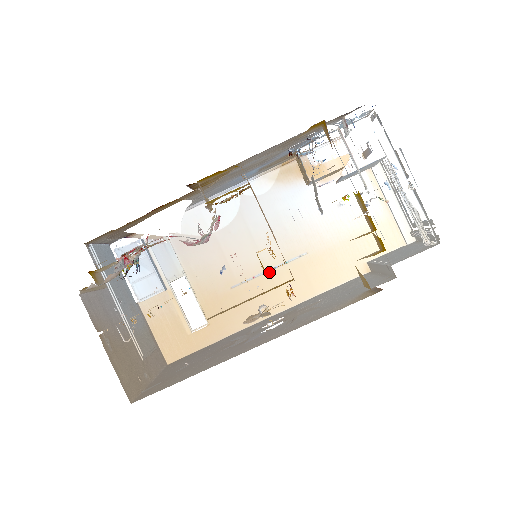
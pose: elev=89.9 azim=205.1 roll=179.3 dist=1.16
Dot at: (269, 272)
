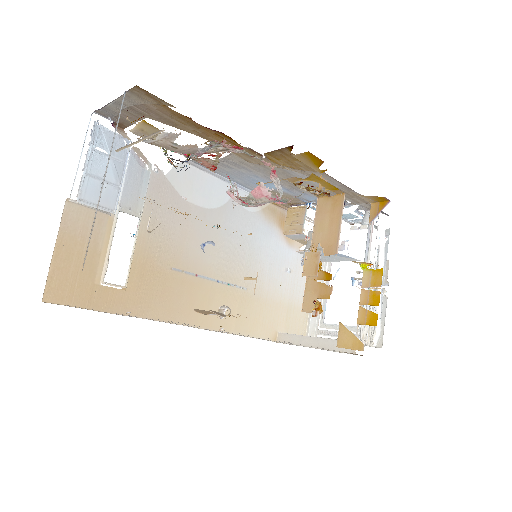
Dot at: (211, 281)
